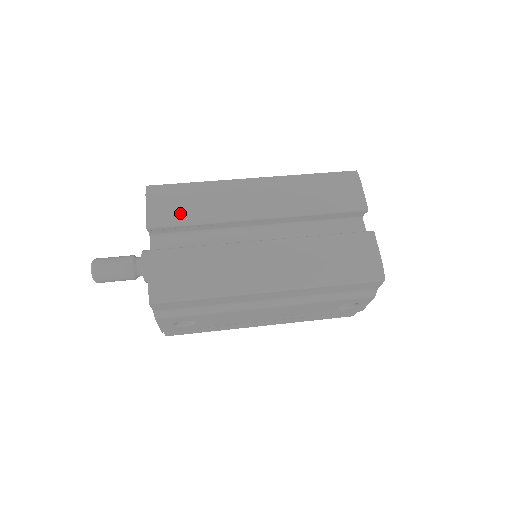
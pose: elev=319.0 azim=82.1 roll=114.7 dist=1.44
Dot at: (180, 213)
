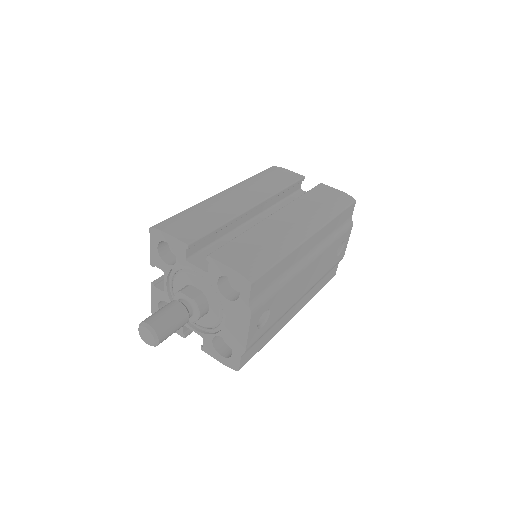
Dot at: (200, 226)
